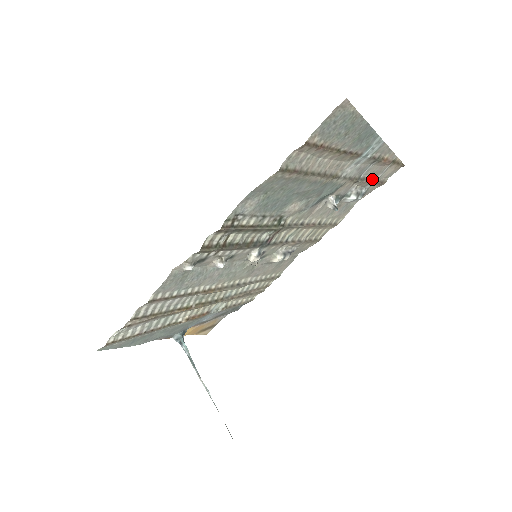
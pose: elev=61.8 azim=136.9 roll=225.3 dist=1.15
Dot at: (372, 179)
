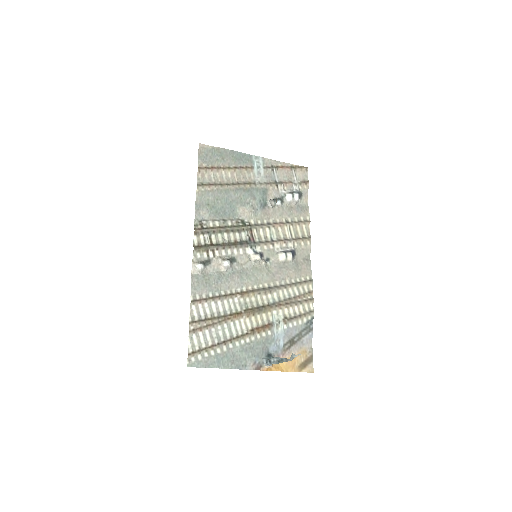
Dot at: (291, 182)
